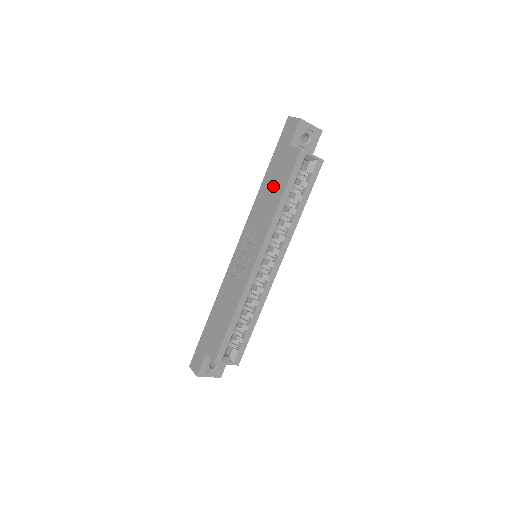
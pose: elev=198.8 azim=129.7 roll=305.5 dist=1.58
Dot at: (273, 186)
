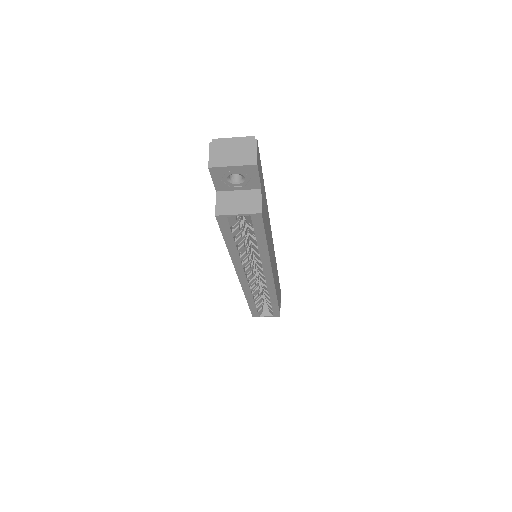
Dot at: occluded
